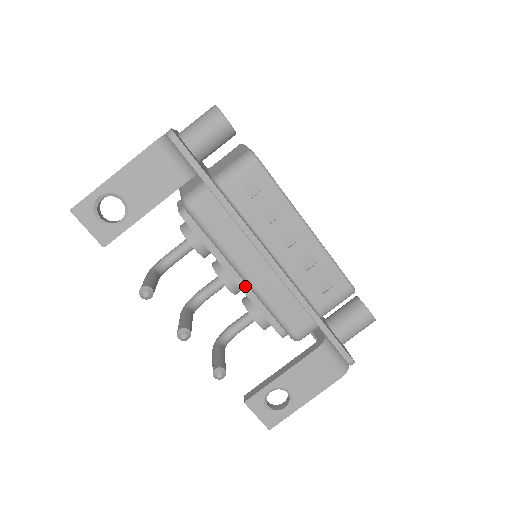
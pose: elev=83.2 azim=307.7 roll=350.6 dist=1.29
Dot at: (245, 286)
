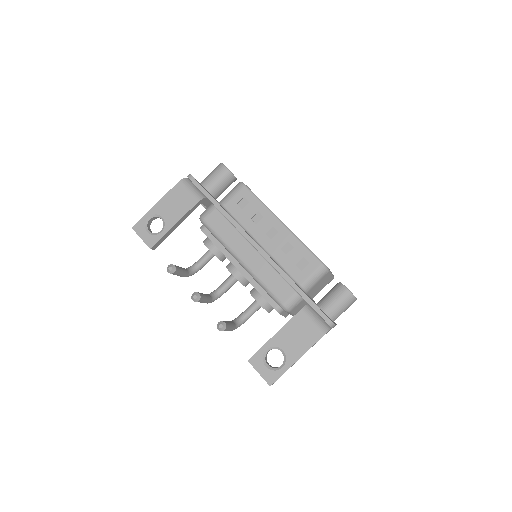
Dot at: (245, 273)
